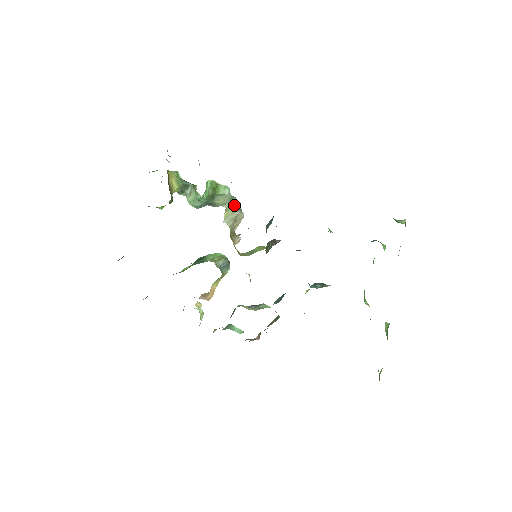
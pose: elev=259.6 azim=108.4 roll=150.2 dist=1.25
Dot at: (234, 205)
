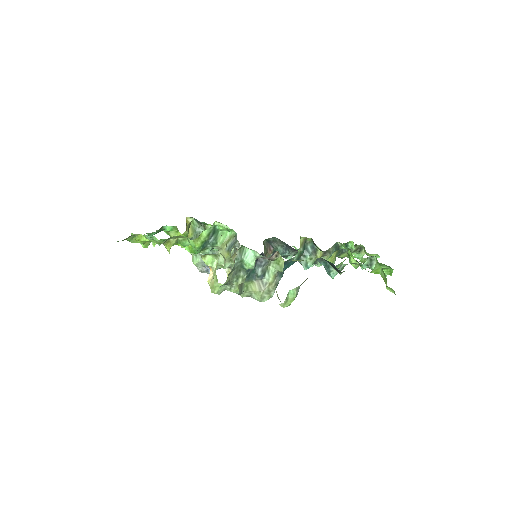
Dot at: (233, 255)
